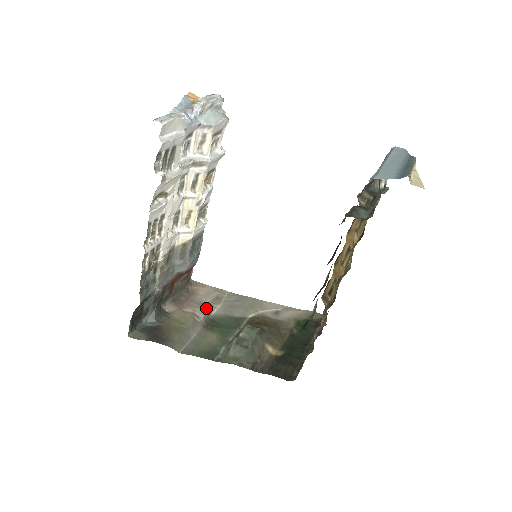
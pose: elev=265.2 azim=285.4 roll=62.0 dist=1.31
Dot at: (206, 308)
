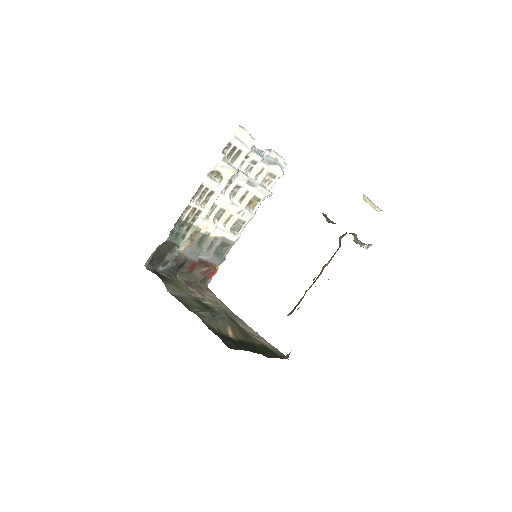
Dot at: (204, 297)
